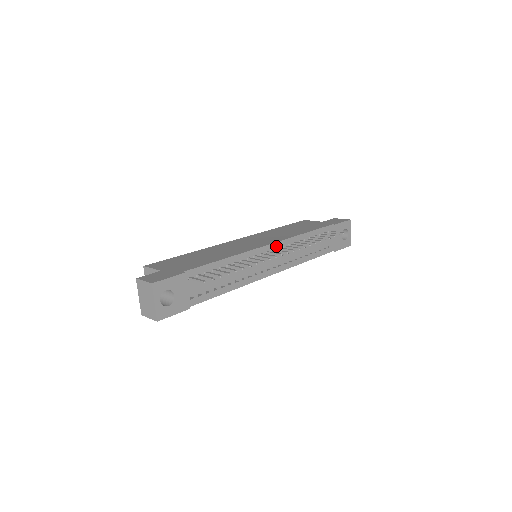
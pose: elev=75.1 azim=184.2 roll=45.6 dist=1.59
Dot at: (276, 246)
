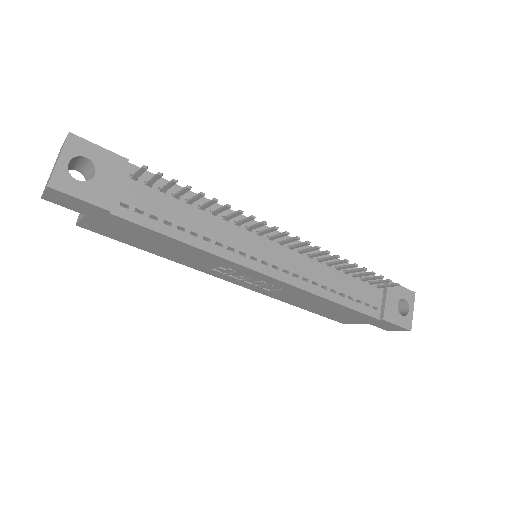
Dot at: occluded
